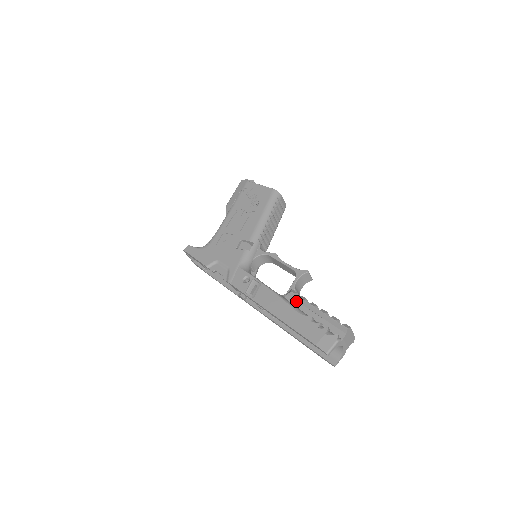
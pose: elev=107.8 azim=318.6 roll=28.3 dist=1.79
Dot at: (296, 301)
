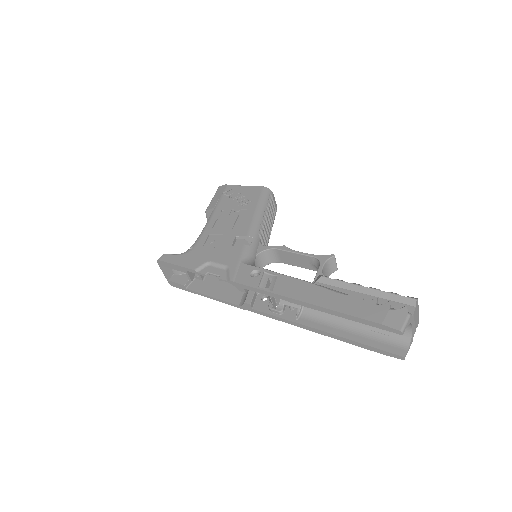
Dot at: (331, 286)
